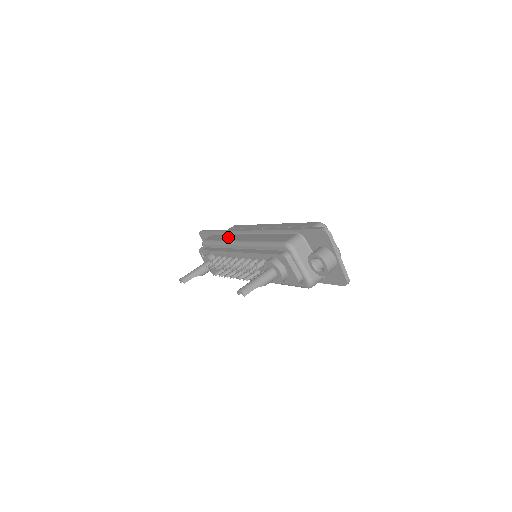
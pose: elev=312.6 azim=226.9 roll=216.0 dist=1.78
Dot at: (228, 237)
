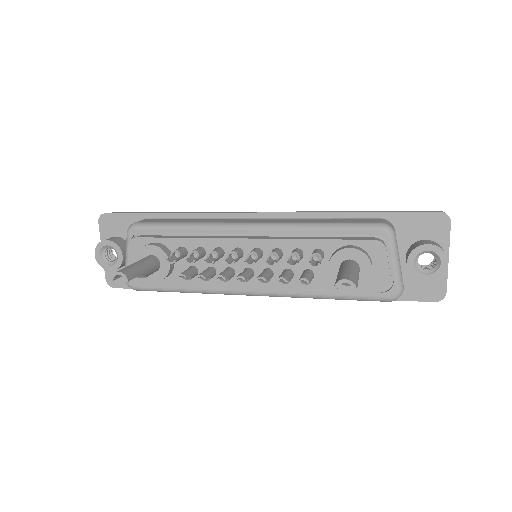
Dot at: (205, 220)
